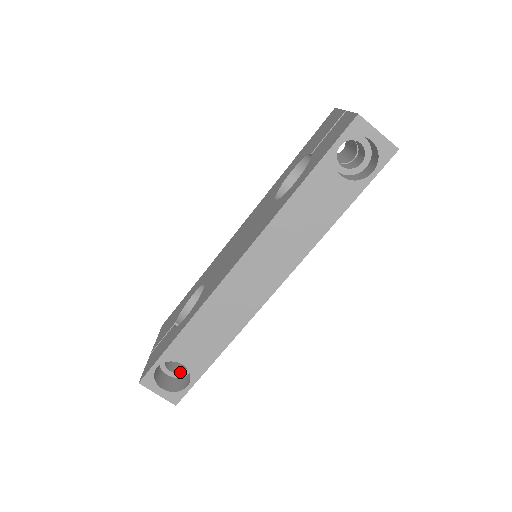
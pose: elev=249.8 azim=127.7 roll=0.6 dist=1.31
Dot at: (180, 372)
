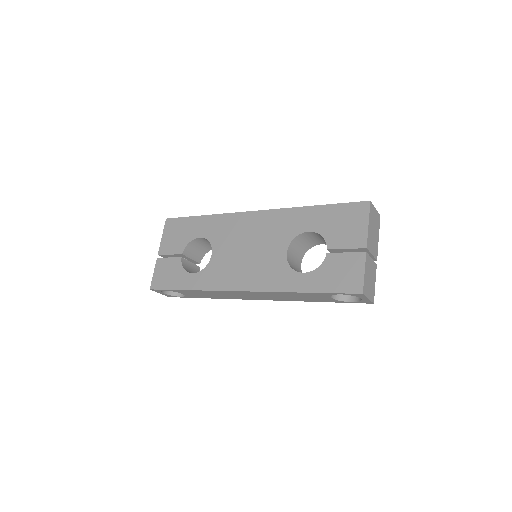
Dot at: occluded
